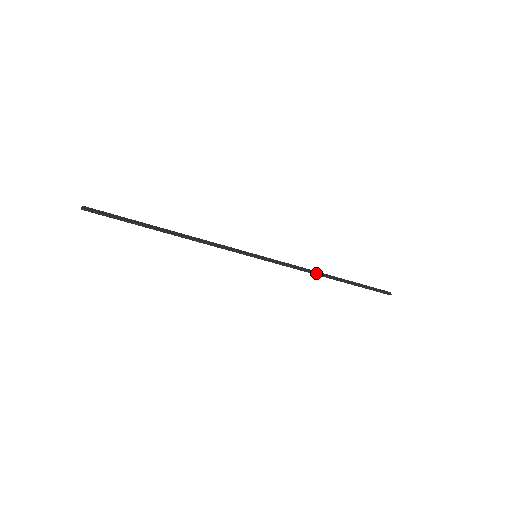
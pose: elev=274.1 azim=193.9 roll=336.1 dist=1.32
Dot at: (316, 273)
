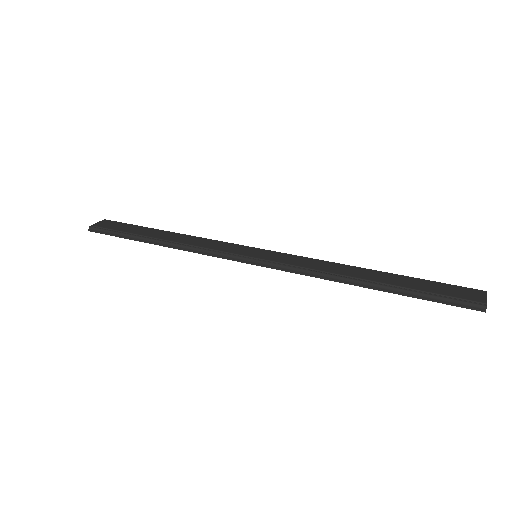
Dot at: (331, 279)
